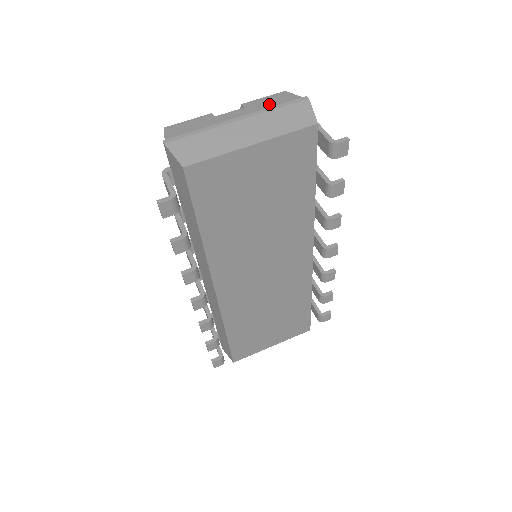
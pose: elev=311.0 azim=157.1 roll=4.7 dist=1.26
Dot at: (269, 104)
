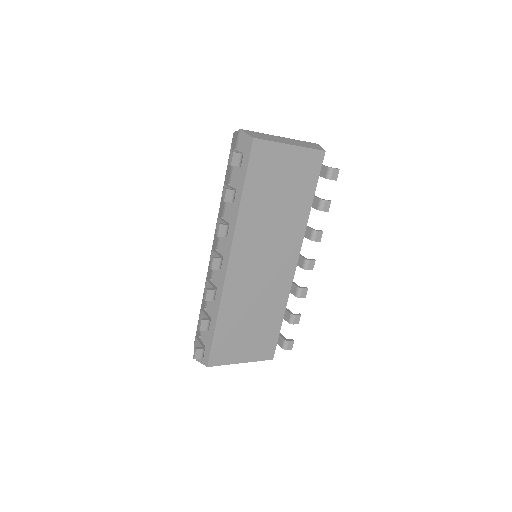
Dot at: occluded
